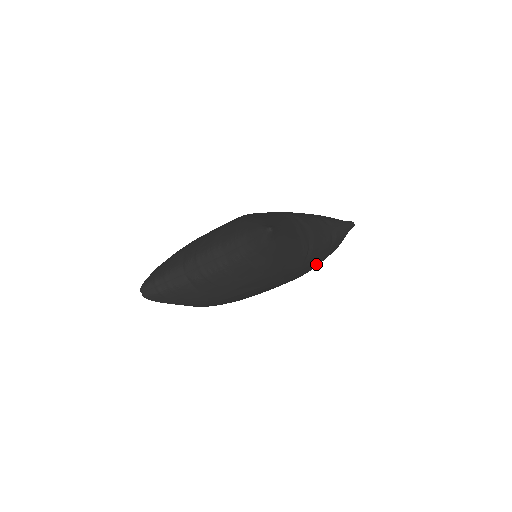
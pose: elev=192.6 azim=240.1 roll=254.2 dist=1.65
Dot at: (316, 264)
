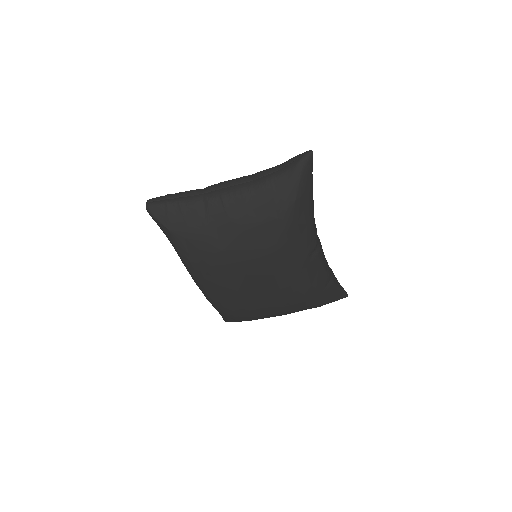
Dot at: (309, 291)
